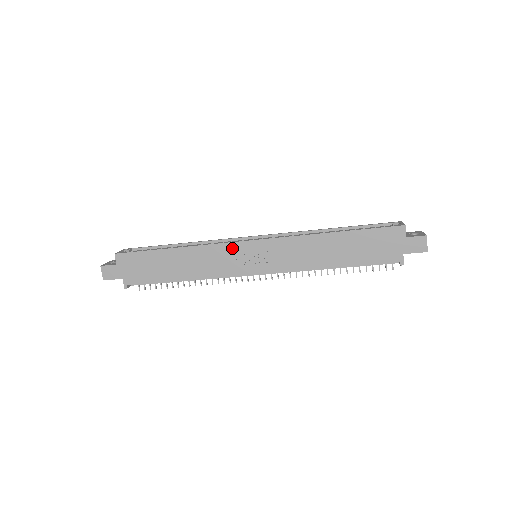
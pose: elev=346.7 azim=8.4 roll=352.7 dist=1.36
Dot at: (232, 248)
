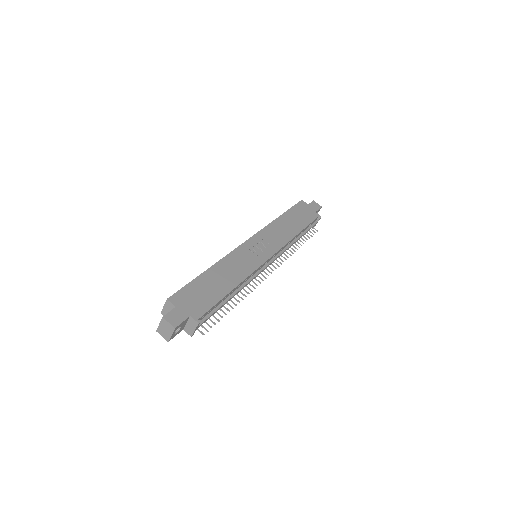
Dot at: (242, 249)
